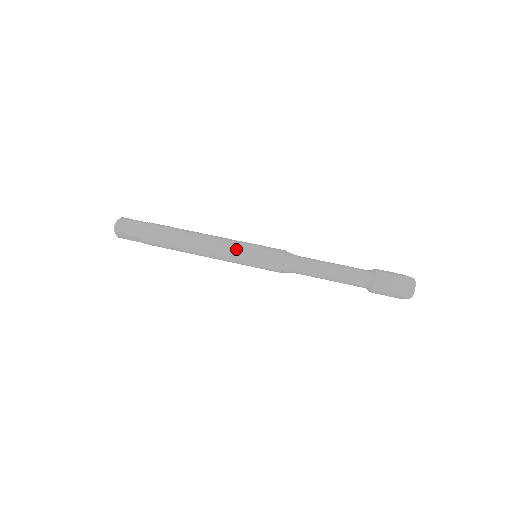
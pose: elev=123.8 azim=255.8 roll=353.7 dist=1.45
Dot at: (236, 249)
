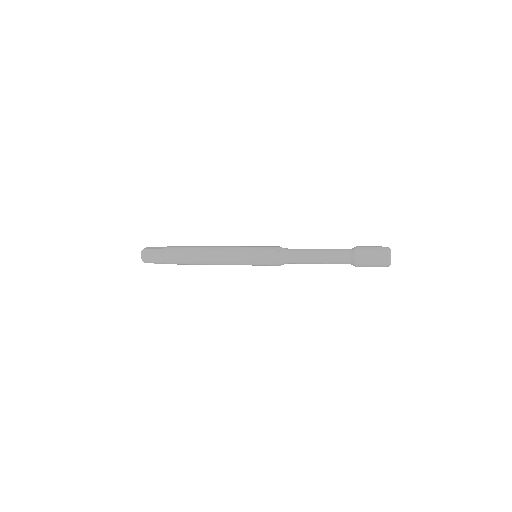
Dot at: (239, 247)
